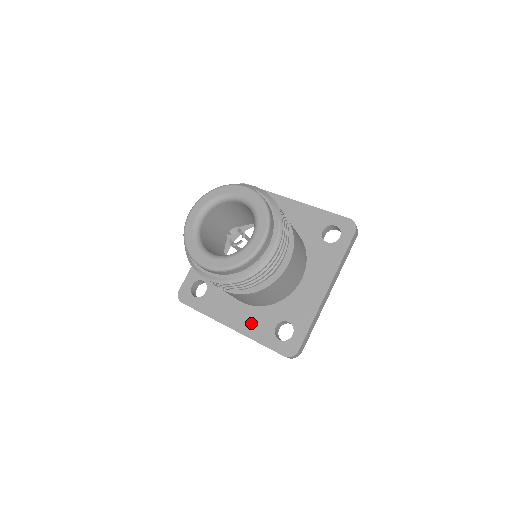
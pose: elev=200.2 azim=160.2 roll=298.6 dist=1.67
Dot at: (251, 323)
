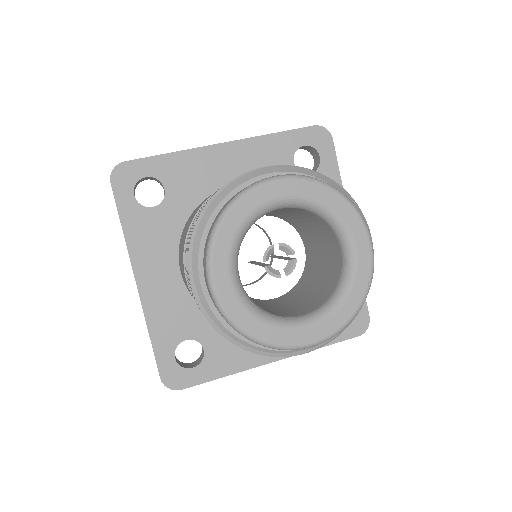
Dot at: (165, 306)
